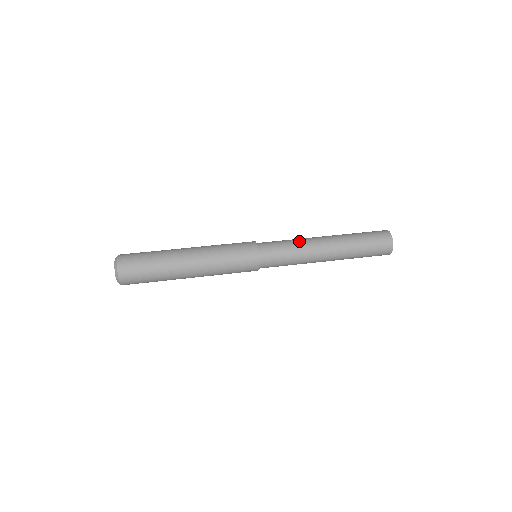
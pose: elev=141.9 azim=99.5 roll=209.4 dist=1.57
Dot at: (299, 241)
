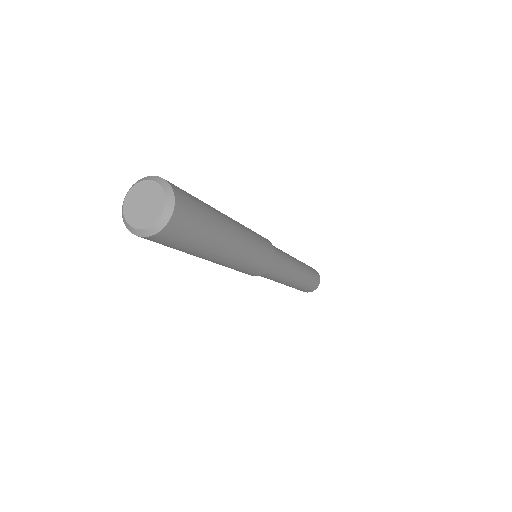
Dot at: occluded
